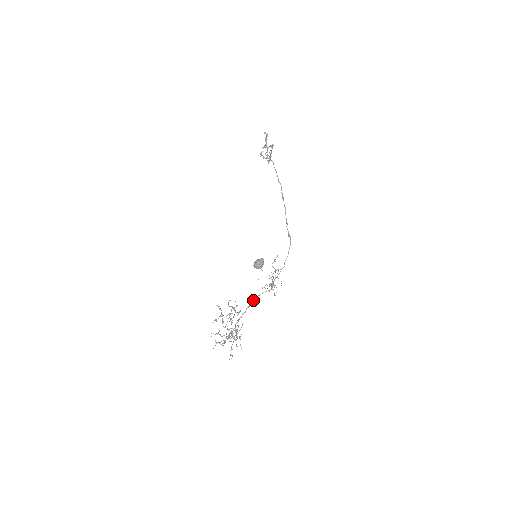
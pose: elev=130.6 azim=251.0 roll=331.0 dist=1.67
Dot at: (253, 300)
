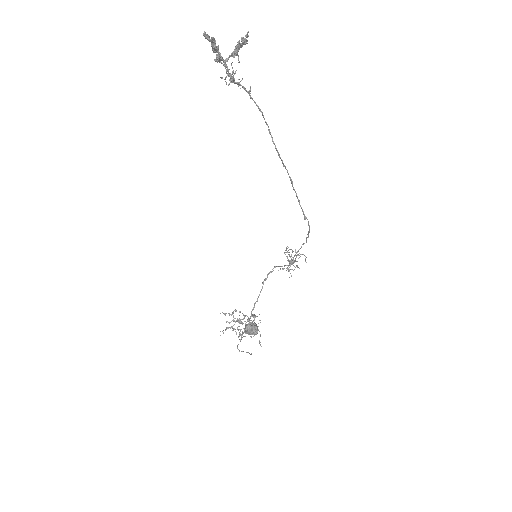
Dot at: (270, 272)
